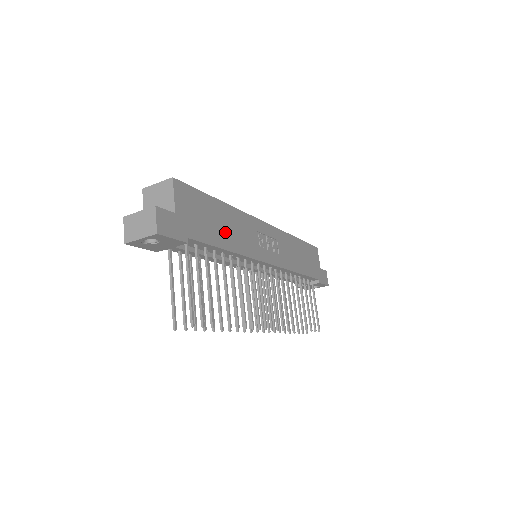
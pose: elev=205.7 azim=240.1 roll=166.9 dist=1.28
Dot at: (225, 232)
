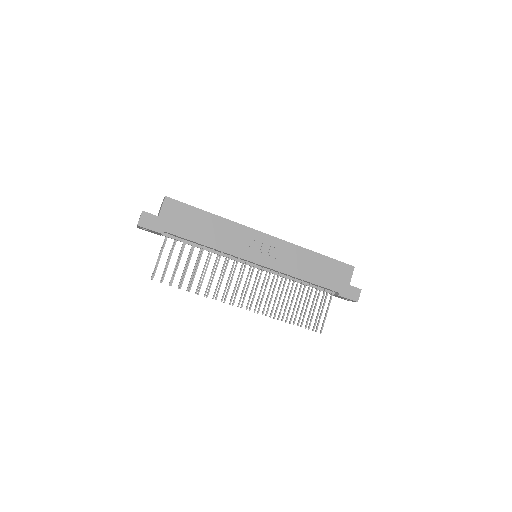
Dot at: (206, 233)
